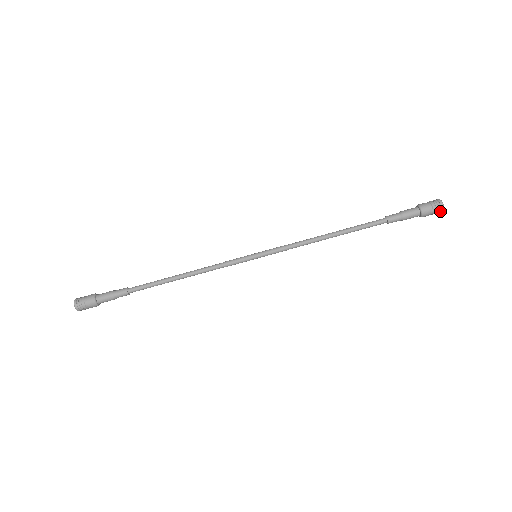
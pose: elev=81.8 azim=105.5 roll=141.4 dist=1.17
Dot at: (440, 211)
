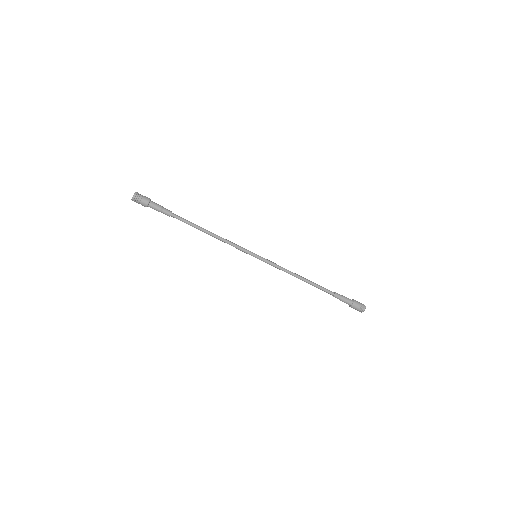
Dot at: (361, 311)
